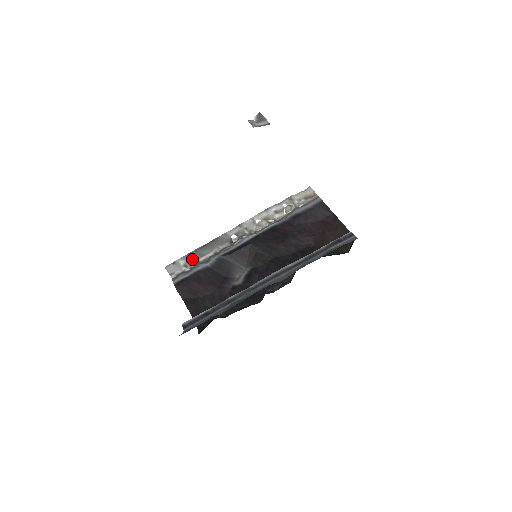
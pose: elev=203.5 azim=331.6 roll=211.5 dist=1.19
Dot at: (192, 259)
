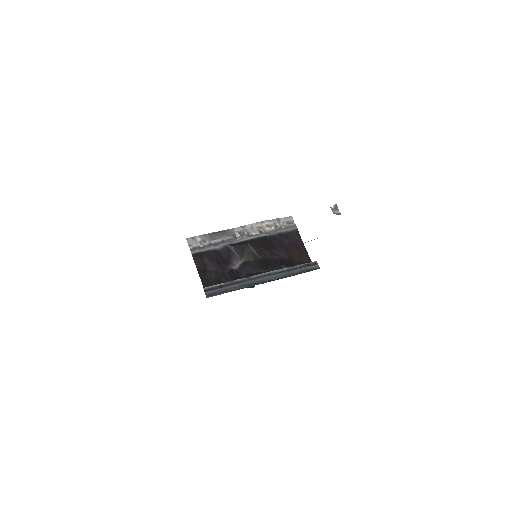
Dot at: (206, 239)
